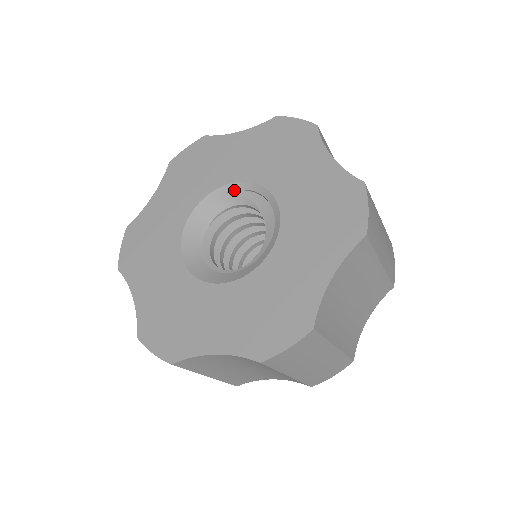
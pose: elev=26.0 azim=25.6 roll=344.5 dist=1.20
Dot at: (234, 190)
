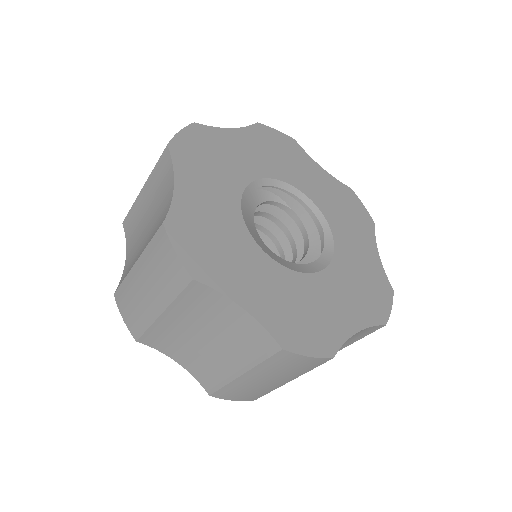
Dot at: (263, 186)
